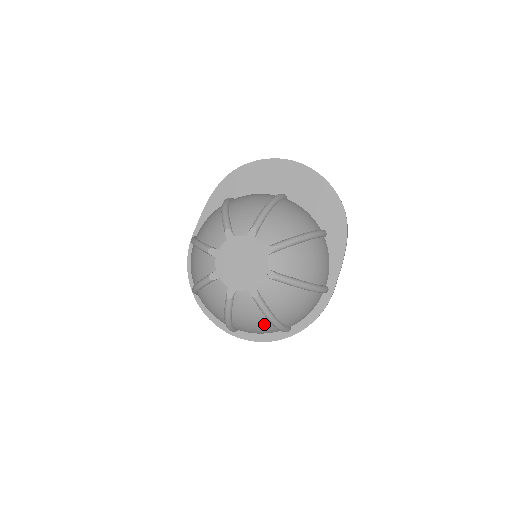
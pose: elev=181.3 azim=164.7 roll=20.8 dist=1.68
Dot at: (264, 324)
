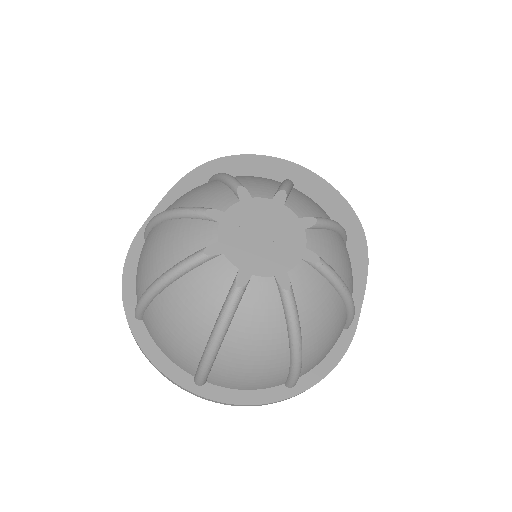
Dot at: (278, 352)
